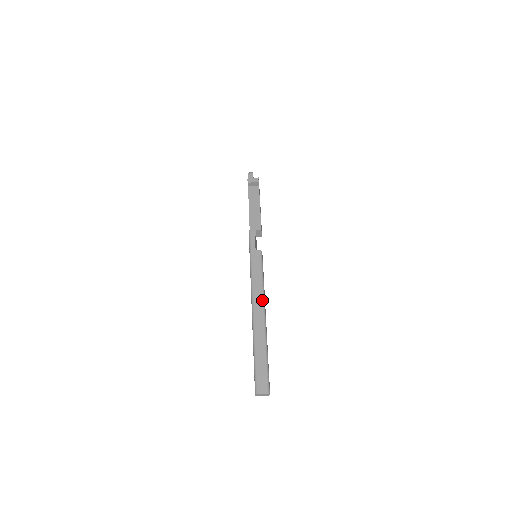
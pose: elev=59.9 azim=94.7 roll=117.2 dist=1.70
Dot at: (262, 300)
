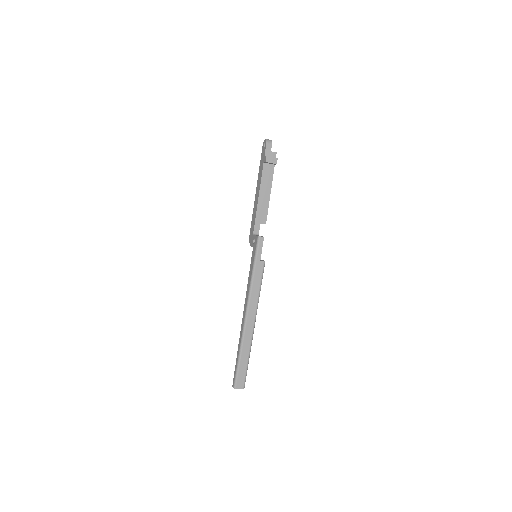
Dot at: (256, 312)
